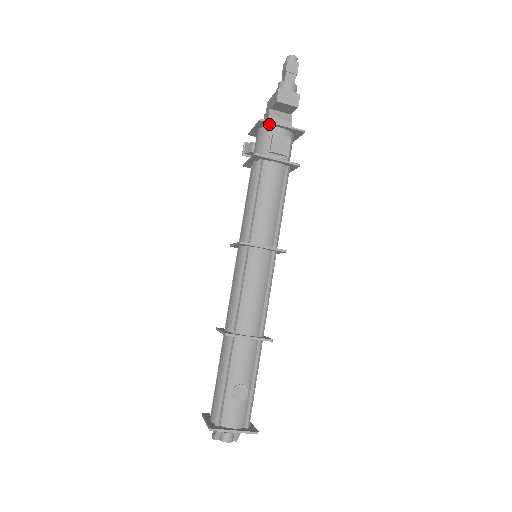
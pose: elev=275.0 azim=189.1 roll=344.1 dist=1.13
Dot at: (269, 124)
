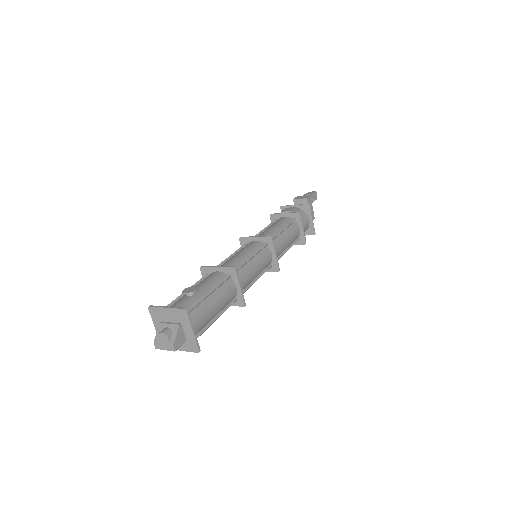
Dot at: occluded
